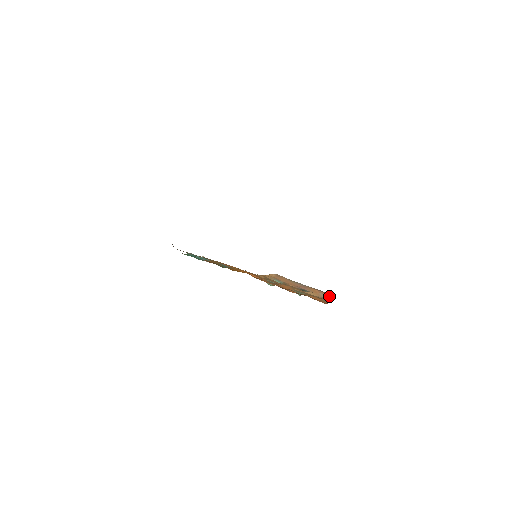
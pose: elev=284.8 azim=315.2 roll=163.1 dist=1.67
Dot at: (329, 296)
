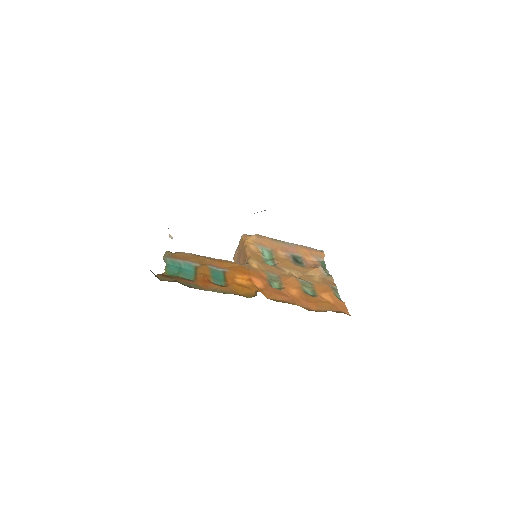
Dot at: (321, 256)
